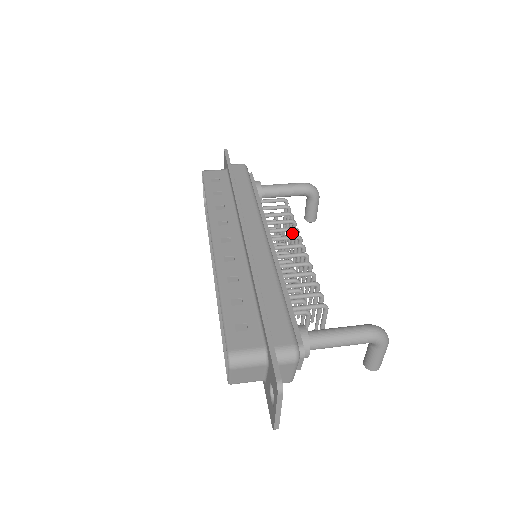
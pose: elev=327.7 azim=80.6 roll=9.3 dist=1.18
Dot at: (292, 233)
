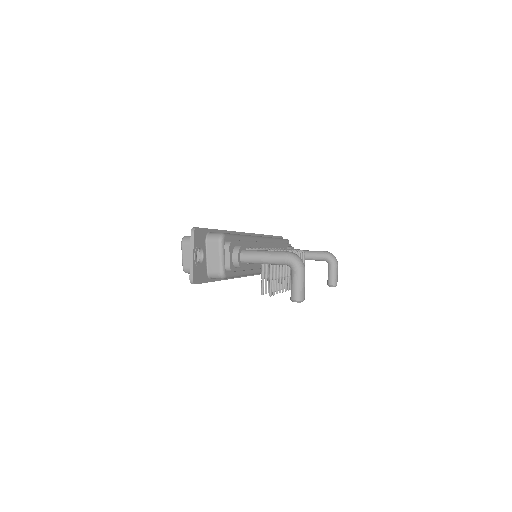
Dot at: occluded
